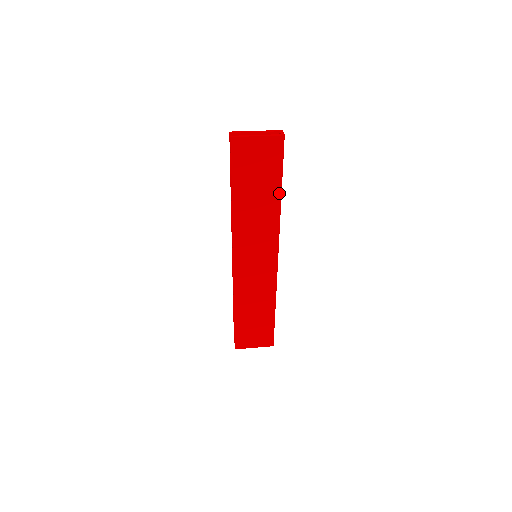
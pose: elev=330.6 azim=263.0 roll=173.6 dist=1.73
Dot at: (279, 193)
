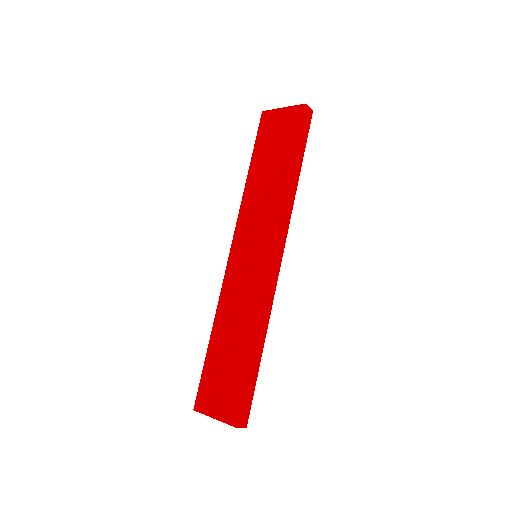
Dot at: (290, 166)
